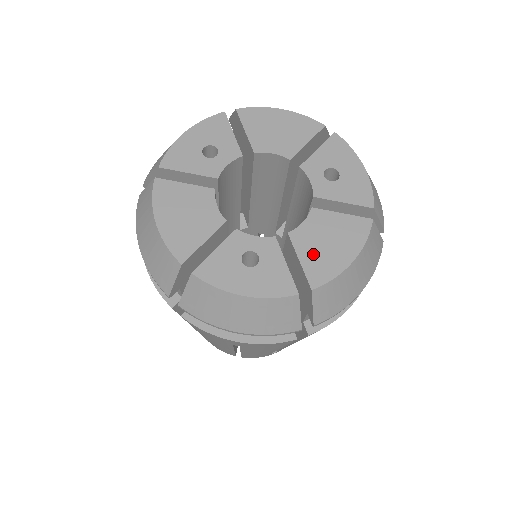
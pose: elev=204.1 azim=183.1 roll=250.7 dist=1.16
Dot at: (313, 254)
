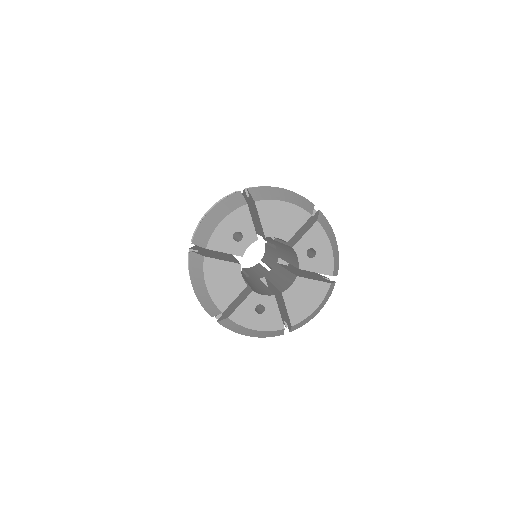
Dot at: (295, 306)
